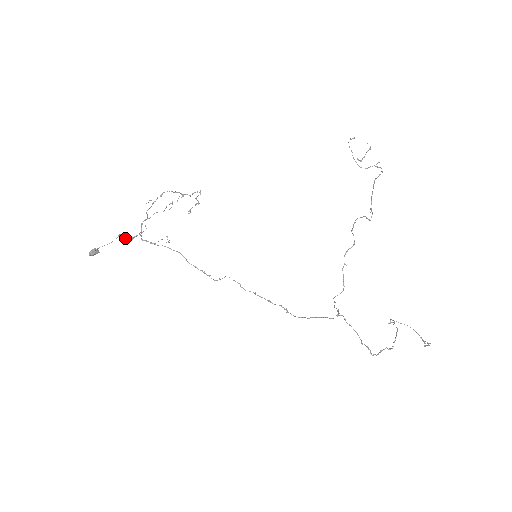
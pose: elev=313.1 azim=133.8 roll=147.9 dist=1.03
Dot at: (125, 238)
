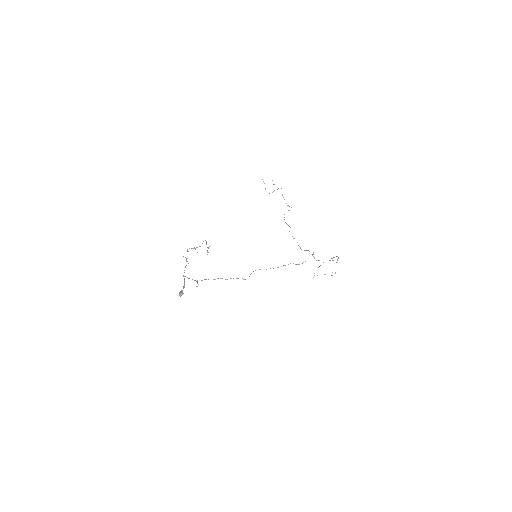
Dot at: occluded
